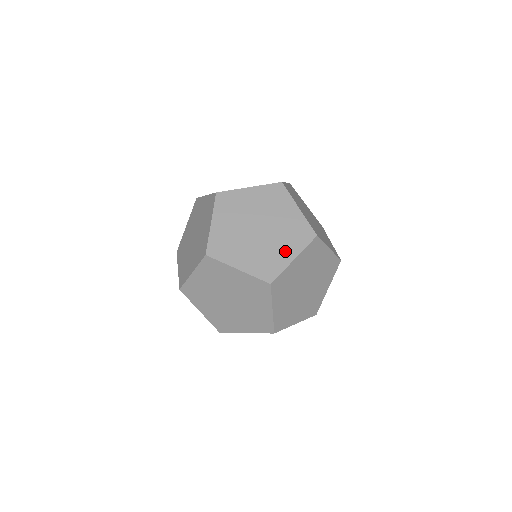
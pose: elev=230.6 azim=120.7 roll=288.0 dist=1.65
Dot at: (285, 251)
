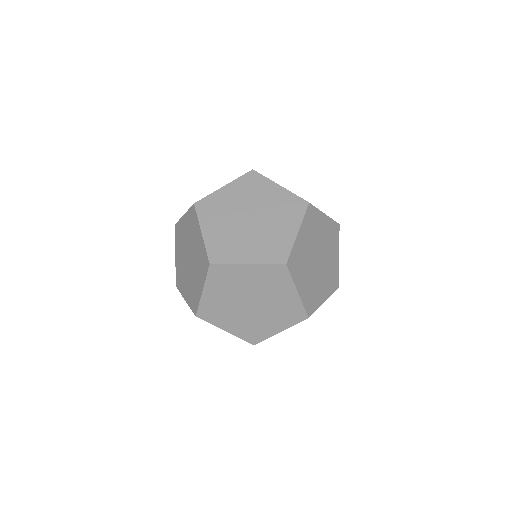
Dot at: (285, 229)
